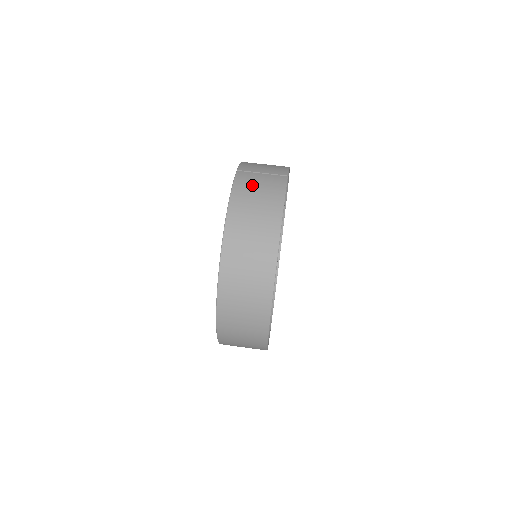
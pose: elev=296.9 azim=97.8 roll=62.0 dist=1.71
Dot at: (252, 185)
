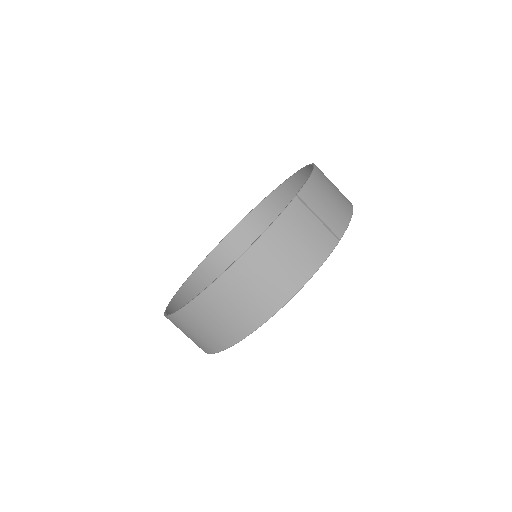
Dot at: (297, 231)
